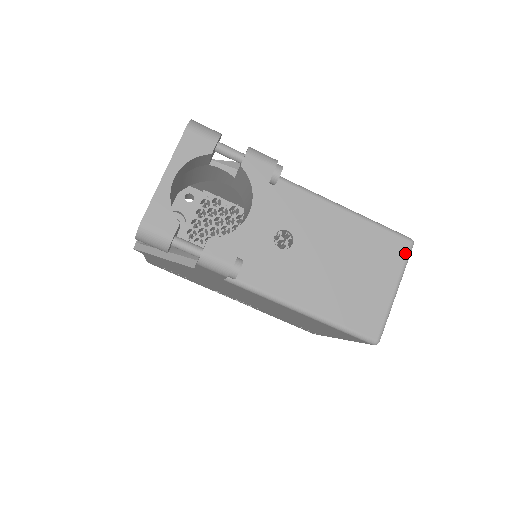
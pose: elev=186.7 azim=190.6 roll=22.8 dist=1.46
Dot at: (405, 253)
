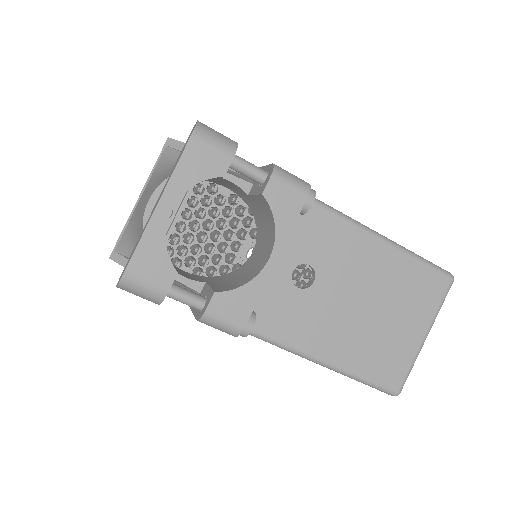
Dot at: (443, 292)
